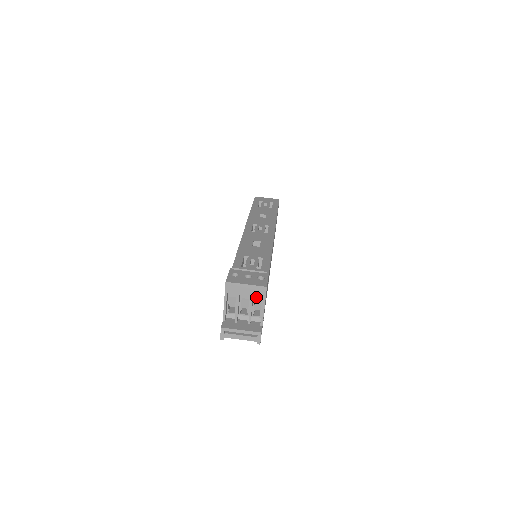
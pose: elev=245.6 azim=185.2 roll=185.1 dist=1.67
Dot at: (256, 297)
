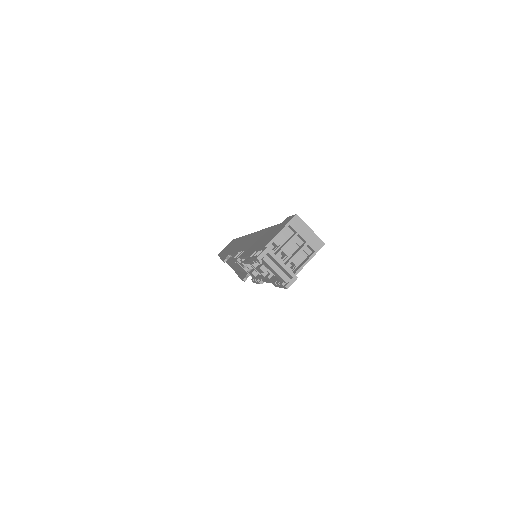
Dot at: (304, 249)
